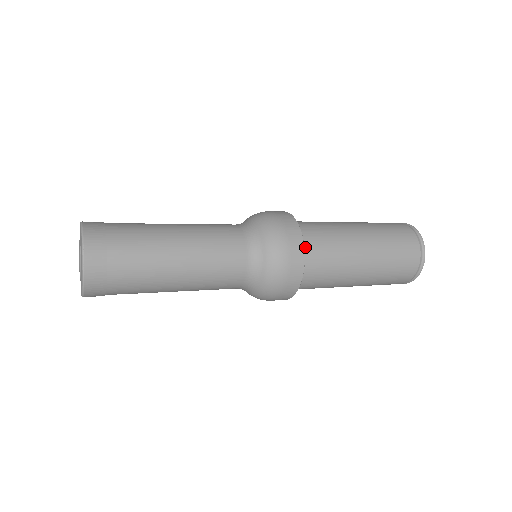
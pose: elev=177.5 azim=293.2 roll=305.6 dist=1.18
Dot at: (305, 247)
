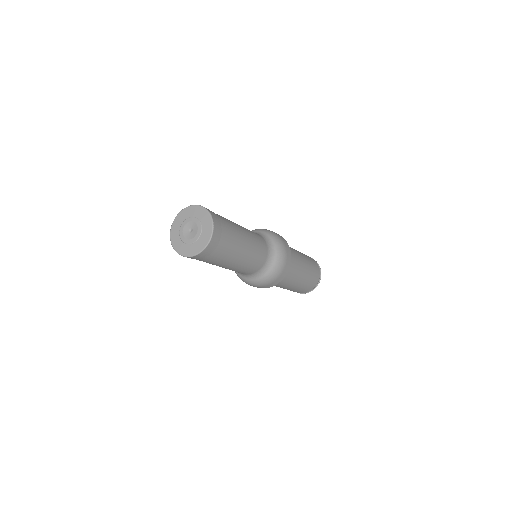
Dot at: occluded
